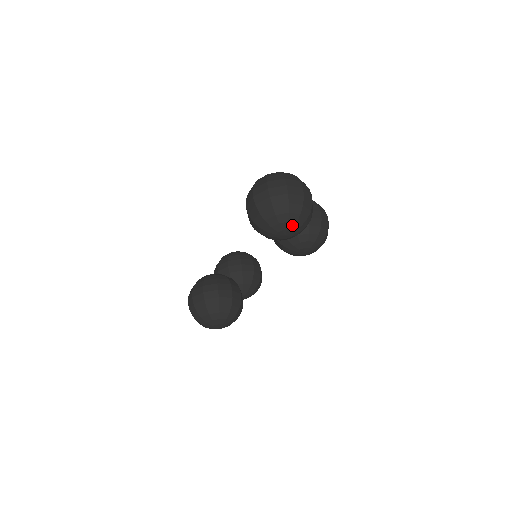
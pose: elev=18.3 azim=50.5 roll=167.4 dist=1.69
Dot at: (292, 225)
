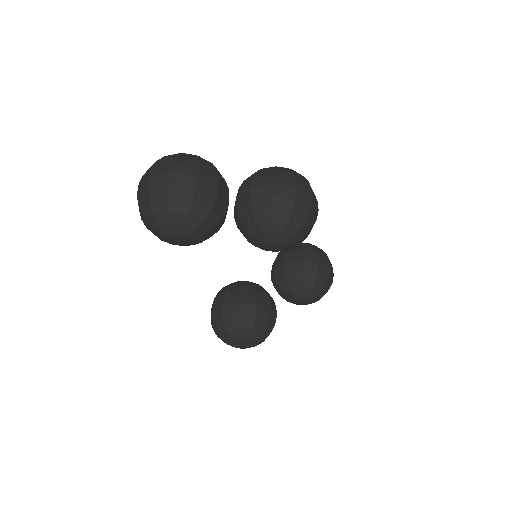
Dot at: (169, 227)
